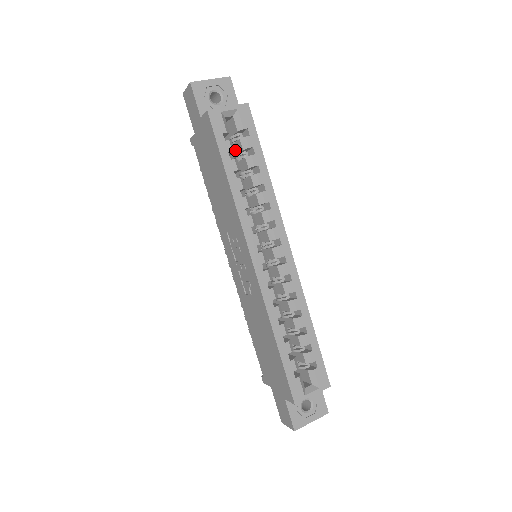
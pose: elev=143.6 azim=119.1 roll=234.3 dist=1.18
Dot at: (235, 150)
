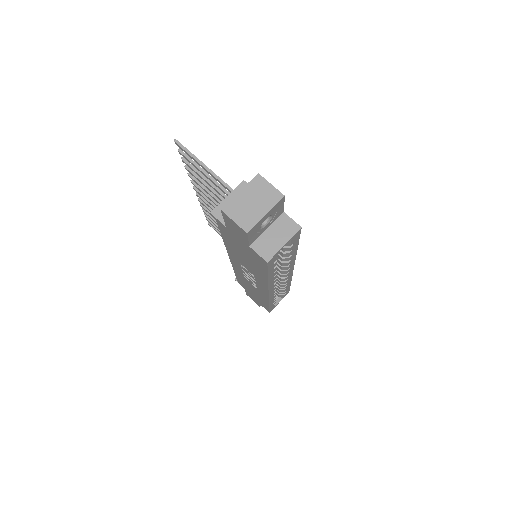
Dot at: occluded
